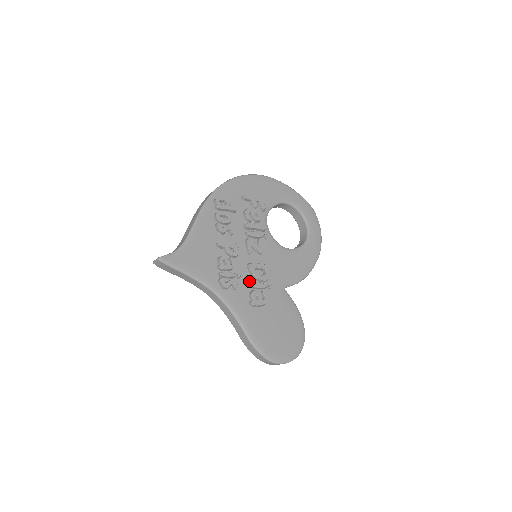
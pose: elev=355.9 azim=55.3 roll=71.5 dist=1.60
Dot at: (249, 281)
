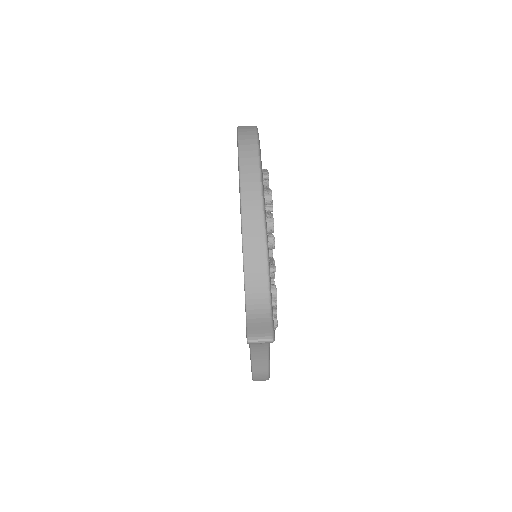
Dot at: occluded
